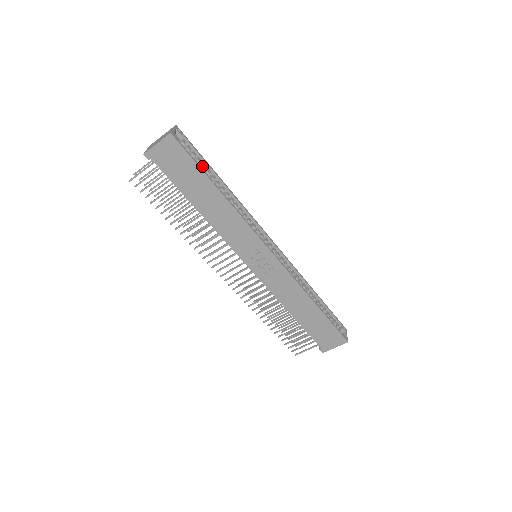
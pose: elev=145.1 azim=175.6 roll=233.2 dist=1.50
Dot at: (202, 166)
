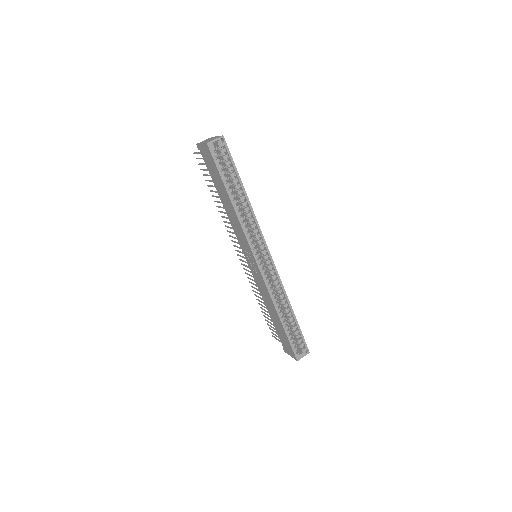
Dot at: (231, 174)
